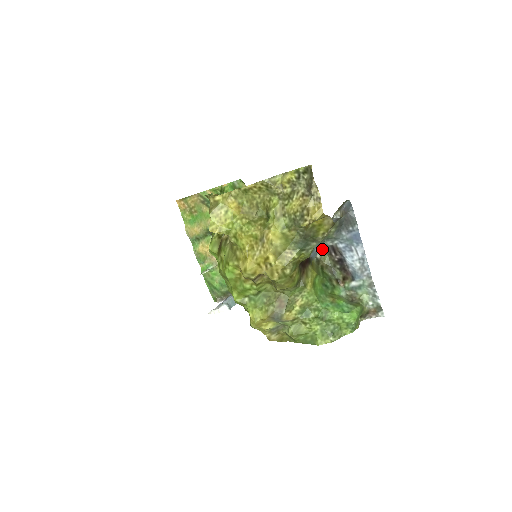
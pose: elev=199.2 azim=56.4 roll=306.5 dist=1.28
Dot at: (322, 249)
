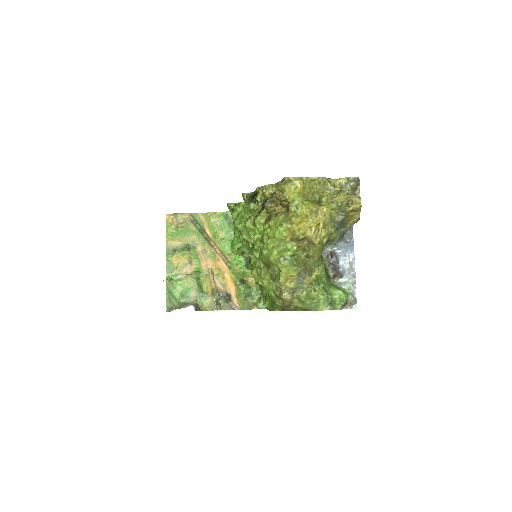
Dot at: (322, 253)
